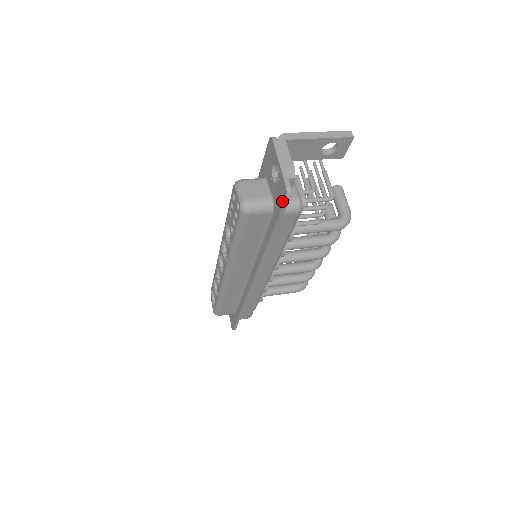
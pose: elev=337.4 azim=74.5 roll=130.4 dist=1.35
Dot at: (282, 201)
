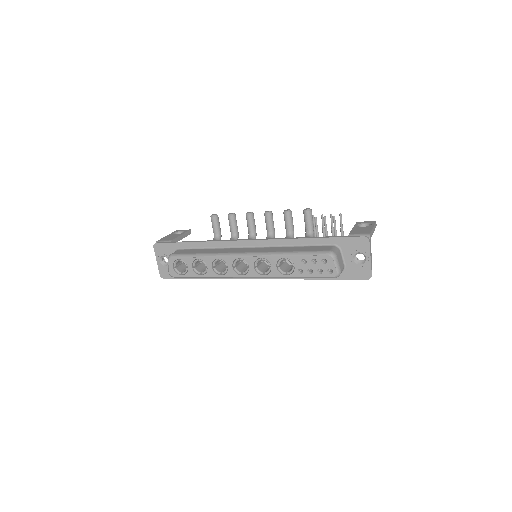
Dot at: (360, 277)
